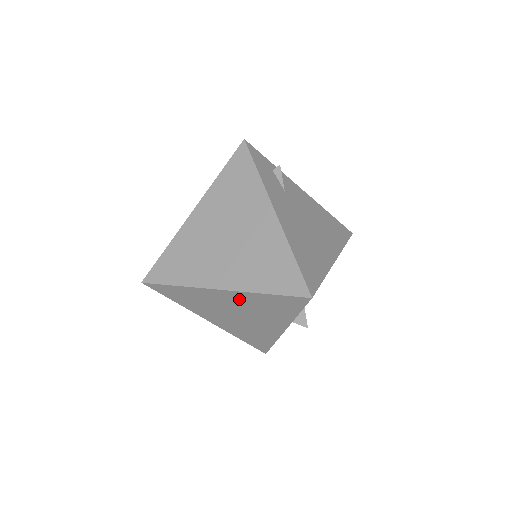
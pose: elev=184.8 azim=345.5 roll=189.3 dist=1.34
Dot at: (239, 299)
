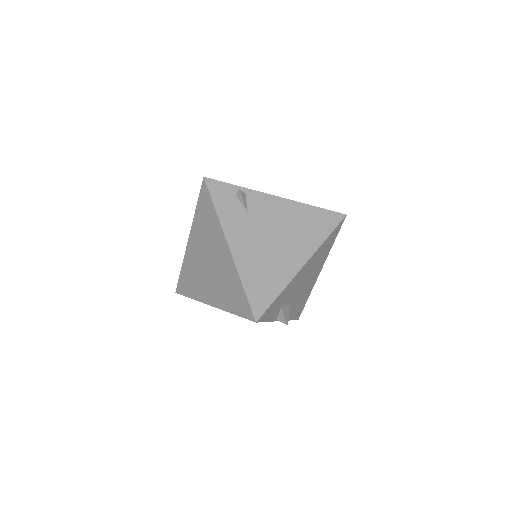
Dot at: occluded
